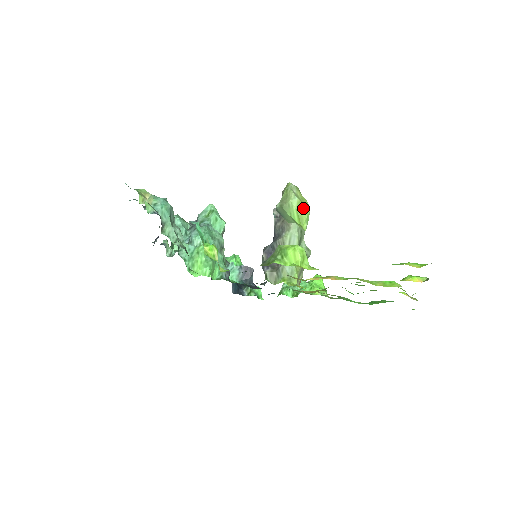
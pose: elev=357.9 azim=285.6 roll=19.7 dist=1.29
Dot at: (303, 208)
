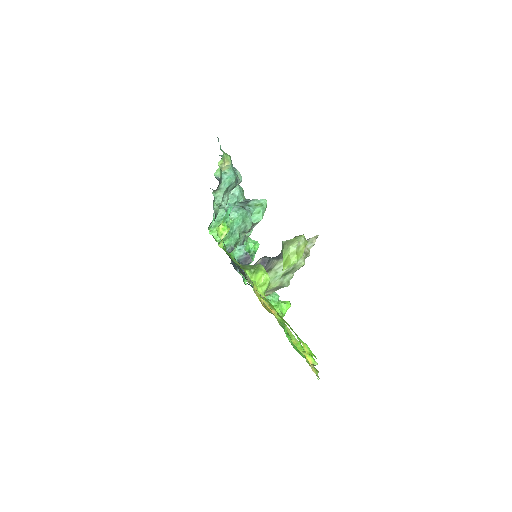
Dot at: (294, 257)
